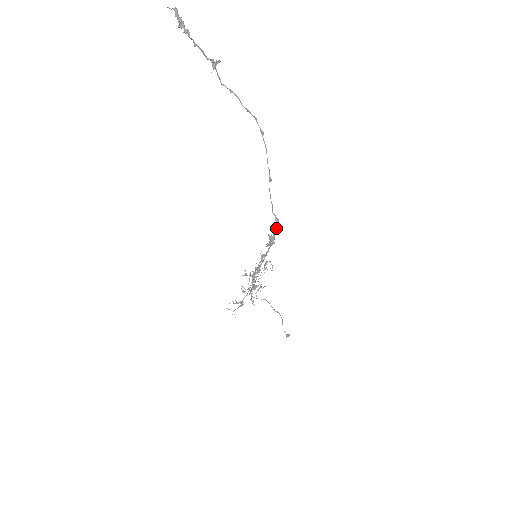
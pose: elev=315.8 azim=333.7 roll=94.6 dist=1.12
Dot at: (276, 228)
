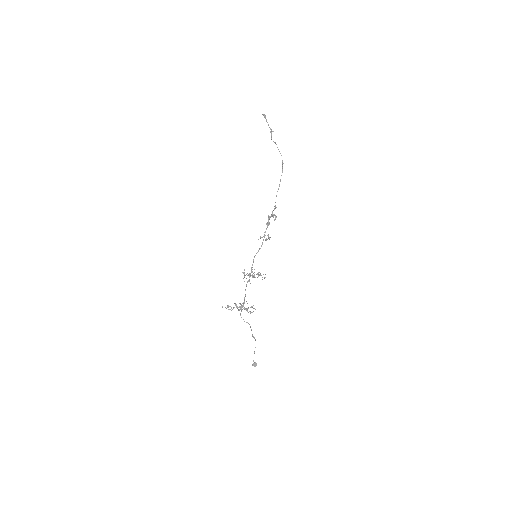
Dot at: (274, 214)
